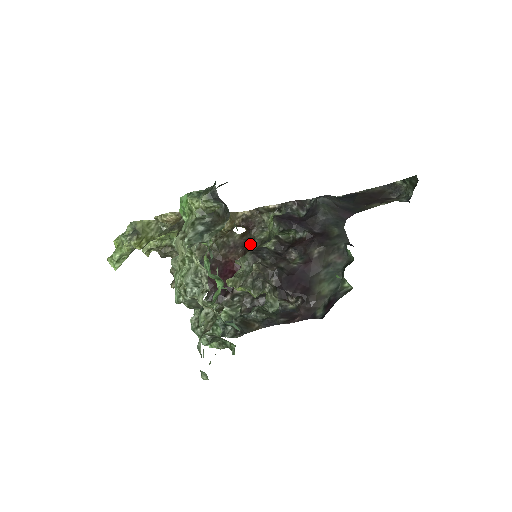
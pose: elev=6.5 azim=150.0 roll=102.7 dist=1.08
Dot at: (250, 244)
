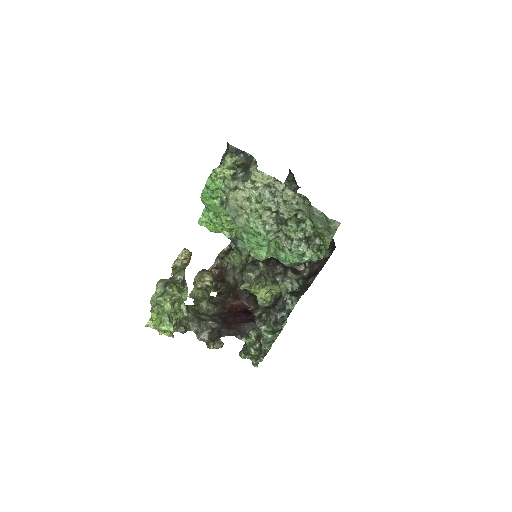
Dot at: (233, 285)
